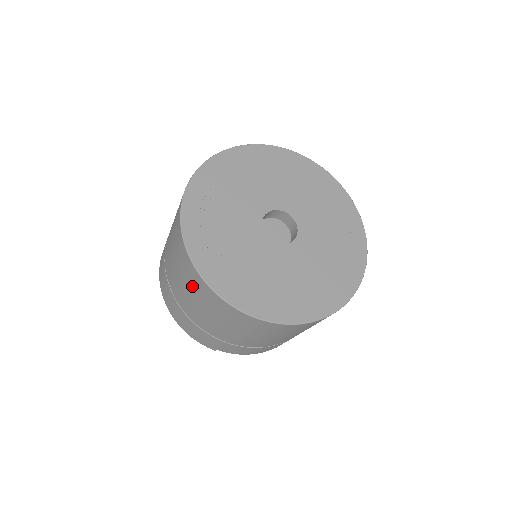
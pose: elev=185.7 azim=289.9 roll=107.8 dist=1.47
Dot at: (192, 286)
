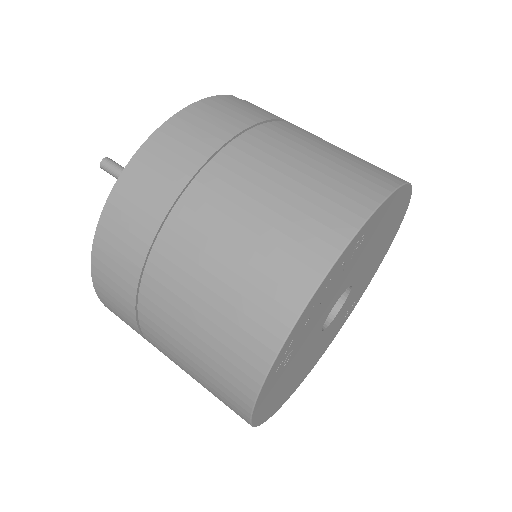
Dot at: (220, 353)
